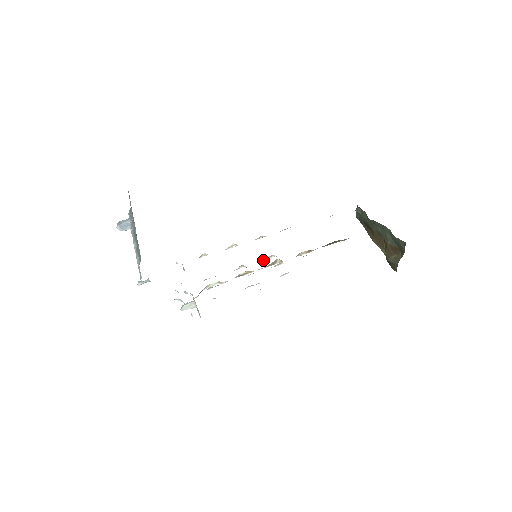
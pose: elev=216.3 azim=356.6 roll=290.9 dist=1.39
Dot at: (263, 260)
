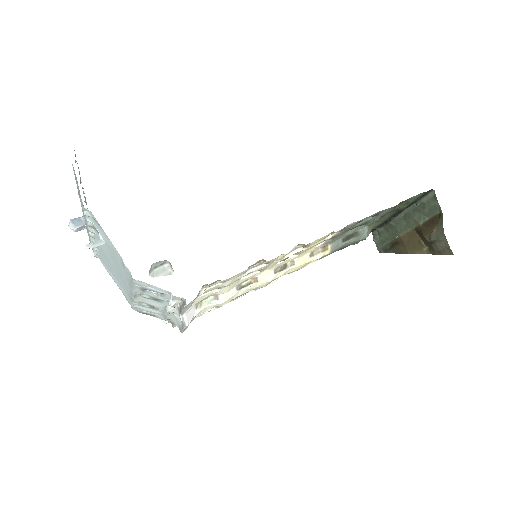
Dot at: (272, 282)
